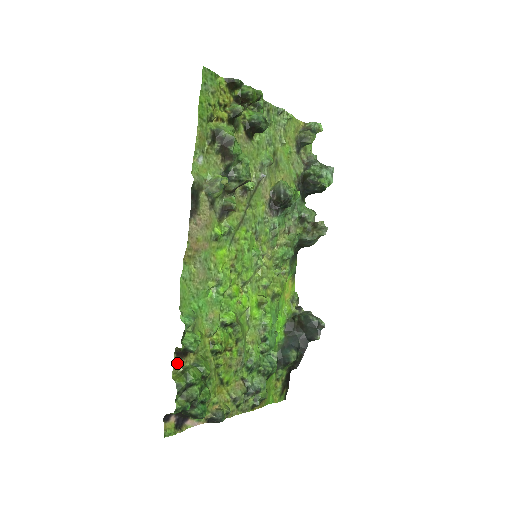
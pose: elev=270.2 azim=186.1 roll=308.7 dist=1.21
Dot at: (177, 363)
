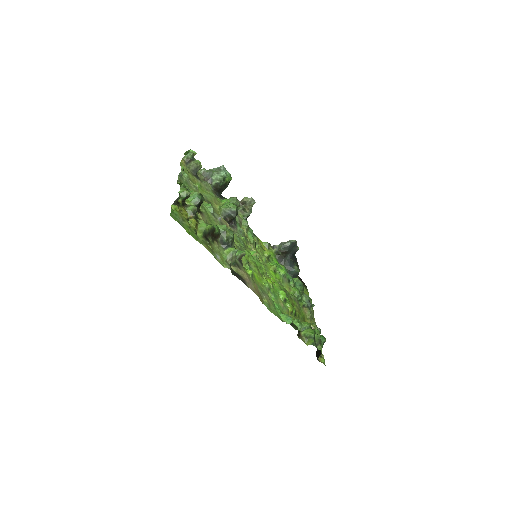
Dot at: (302, 339)
